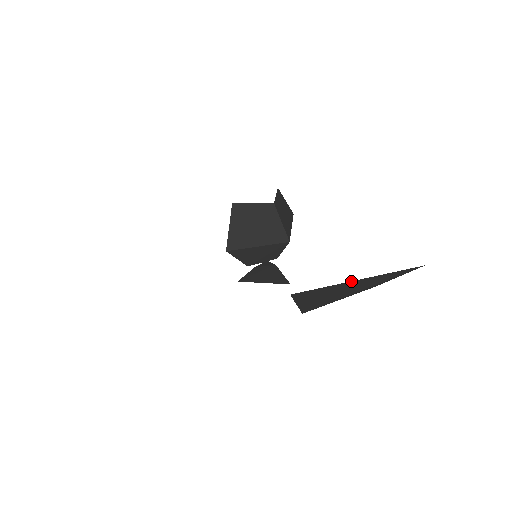
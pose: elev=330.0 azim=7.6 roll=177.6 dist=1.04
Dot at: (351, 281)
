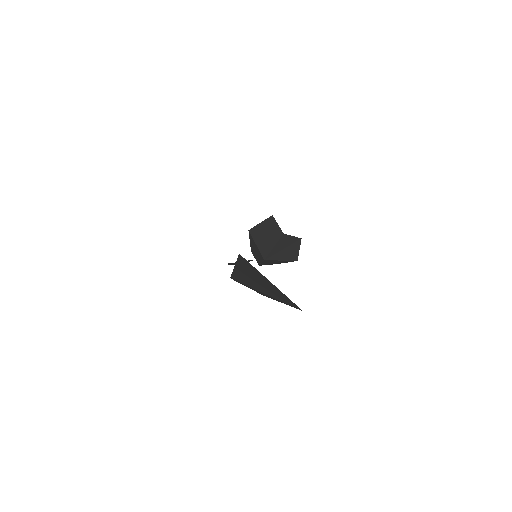
Dot at: occluded
